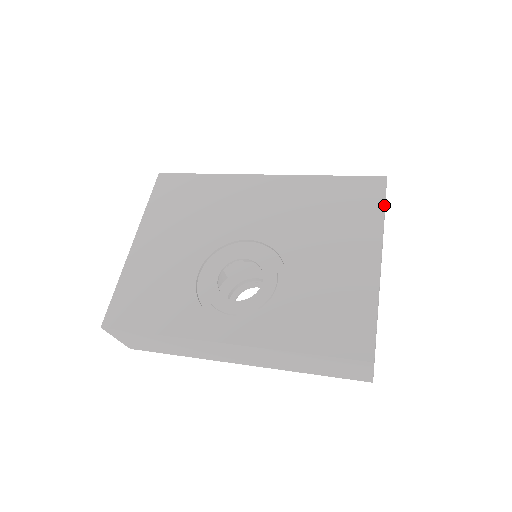
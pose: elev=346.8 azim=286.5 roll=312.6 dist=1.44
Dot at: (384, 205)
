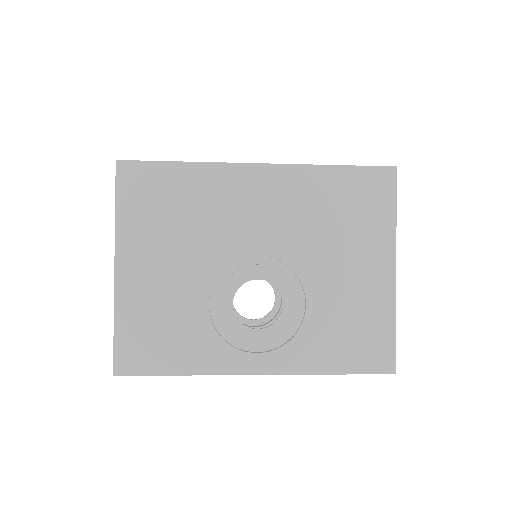
Dot at: (396, 205)
